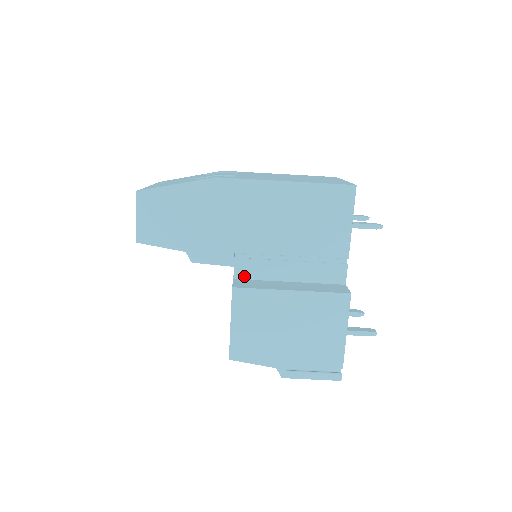
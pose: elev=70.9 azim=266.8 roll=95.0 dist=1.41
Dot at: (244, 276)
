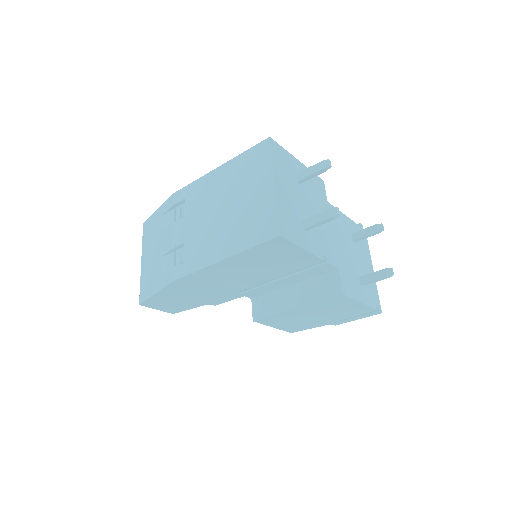
Dot at: (256, 296)
